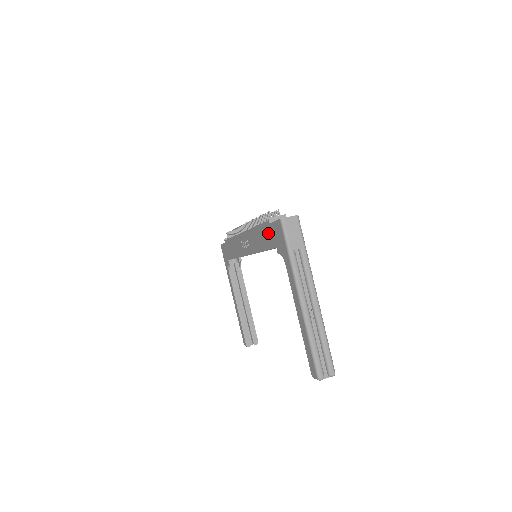
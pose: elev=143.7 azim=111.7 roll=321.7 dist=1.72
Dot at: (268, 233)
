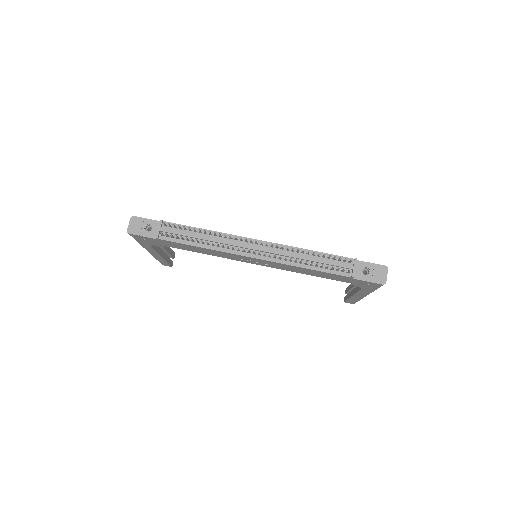
Dot at: (341, 279)
